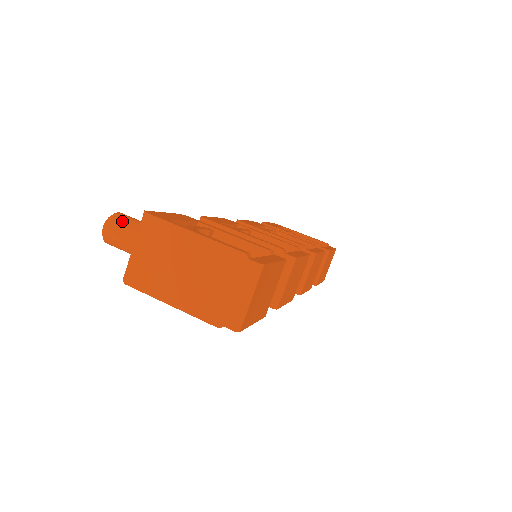
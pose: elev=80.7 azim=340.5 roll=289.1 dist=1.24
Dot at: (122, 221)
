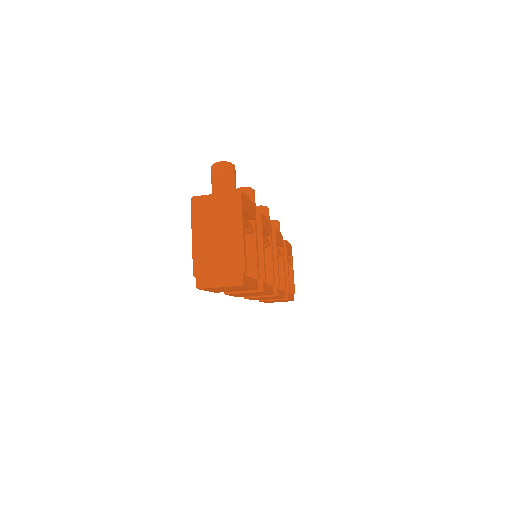
Dot at: (230, 173)
